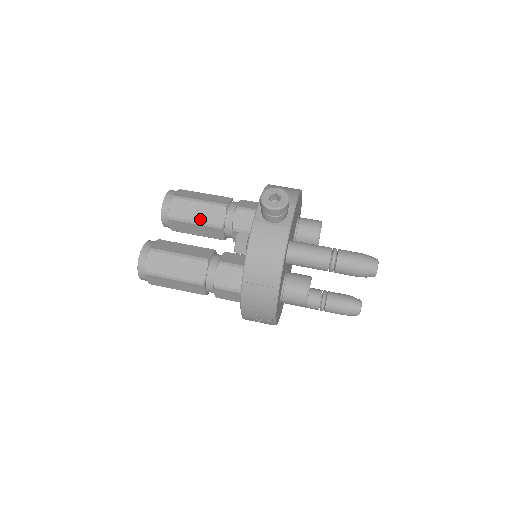
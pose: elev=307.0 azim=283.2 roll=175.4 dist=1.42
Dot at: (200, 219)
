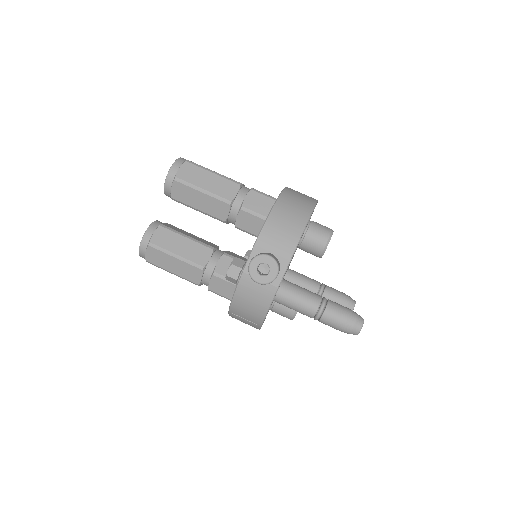
Dot at: (203, 209)
